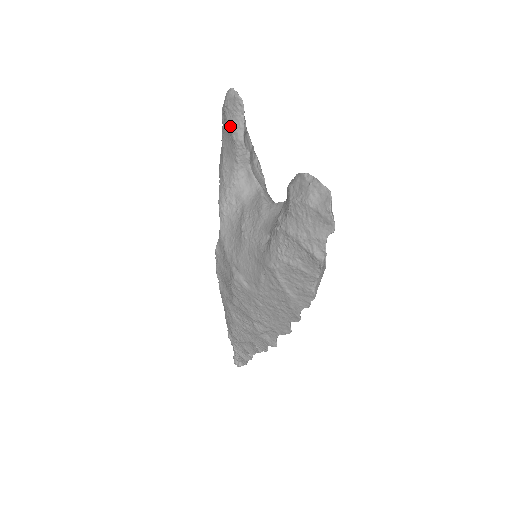
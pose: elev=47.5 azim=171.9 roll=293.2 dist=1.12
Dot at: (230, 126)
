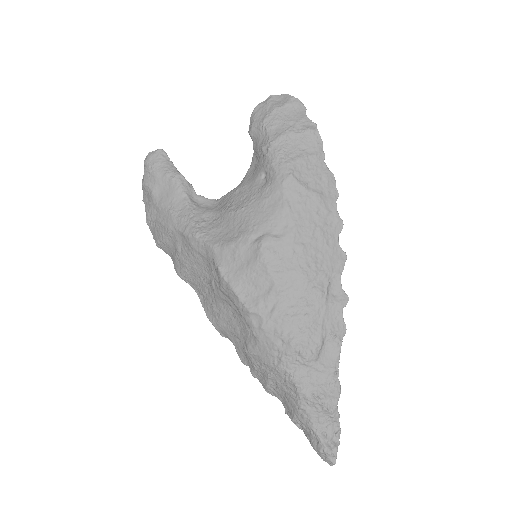
Dot at: (163, 174)
